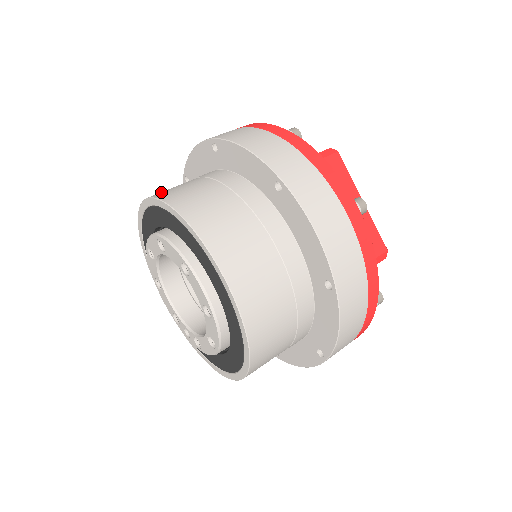
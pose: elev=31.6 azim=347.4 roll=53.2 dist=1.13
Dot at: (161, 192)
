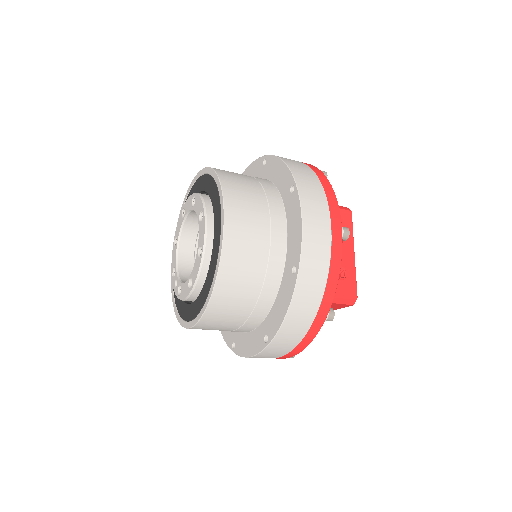
Dot at: occluded
